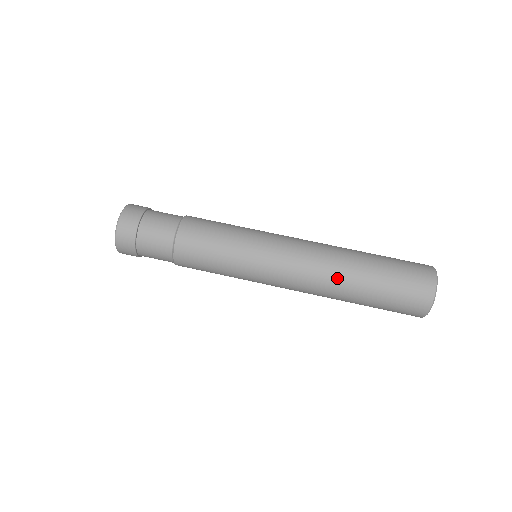
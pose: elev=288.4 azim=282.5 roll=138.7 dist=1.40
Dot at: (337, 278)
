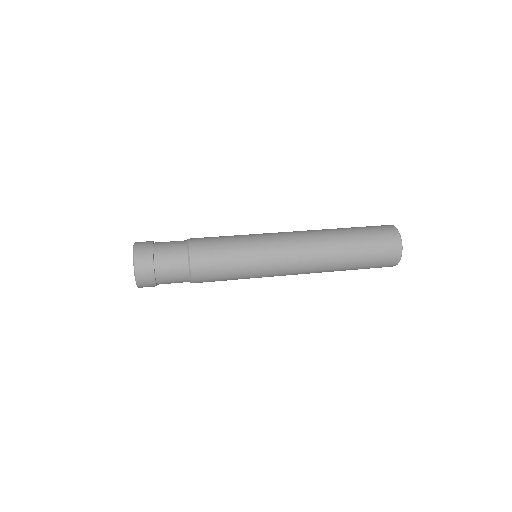
Dot at: (326, 237)
